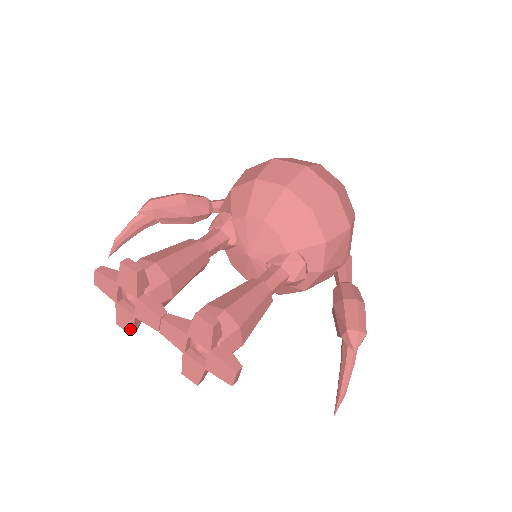
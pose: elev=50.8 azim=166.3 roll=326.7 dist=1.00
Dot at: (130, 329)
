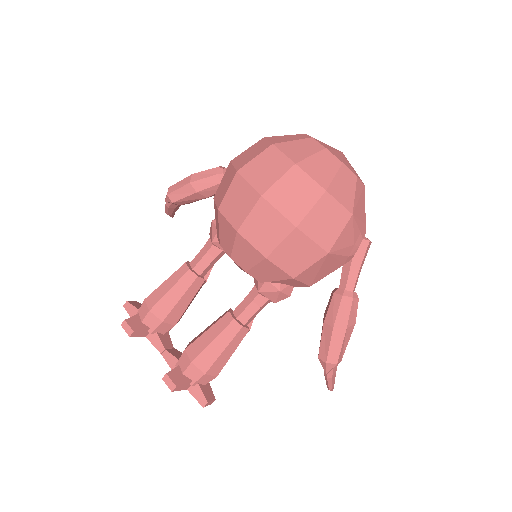
Dot at: occluded
